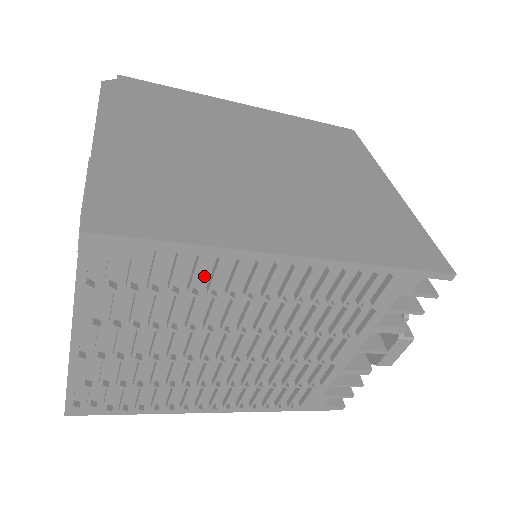
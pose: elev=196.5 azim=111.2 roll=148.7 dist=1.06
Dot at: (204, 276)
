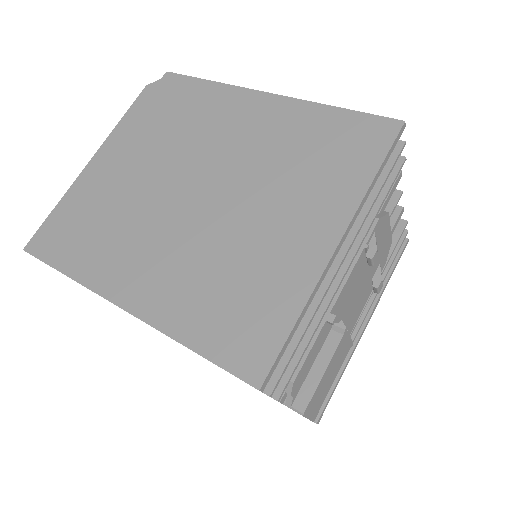
Dot at: occluded
